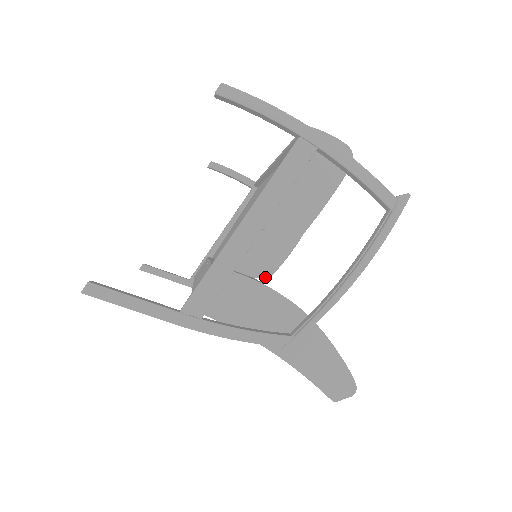
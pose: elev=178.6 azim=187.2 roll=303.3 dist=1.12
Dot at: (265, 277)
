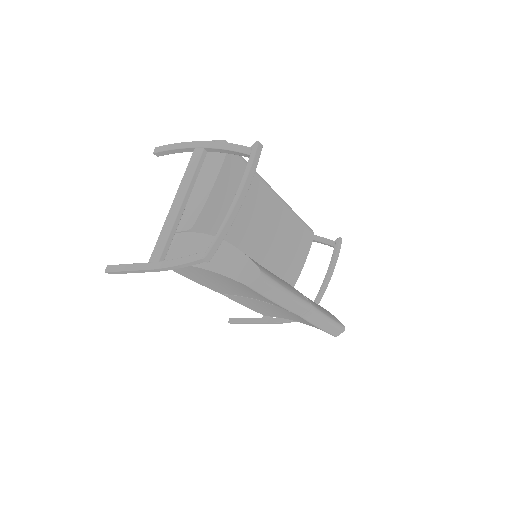
Dot at: (317, 295)
